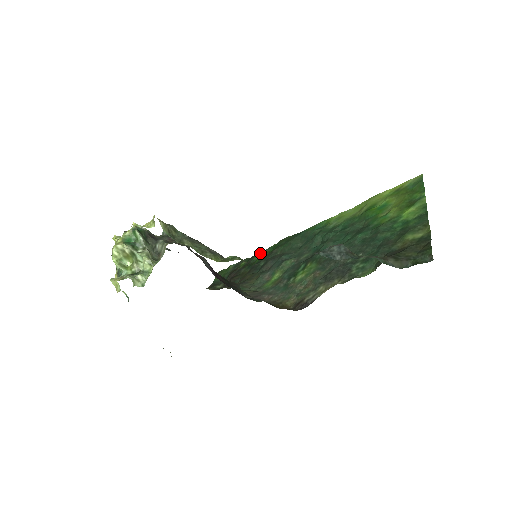
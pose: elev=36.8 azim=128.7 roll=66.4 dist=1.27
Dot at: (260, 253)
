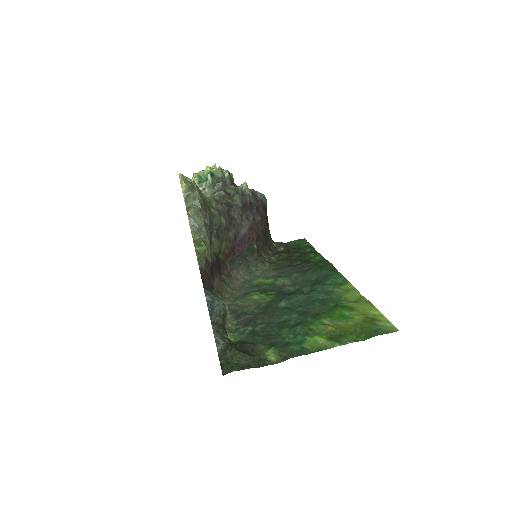
Dot at: (318, 255)
